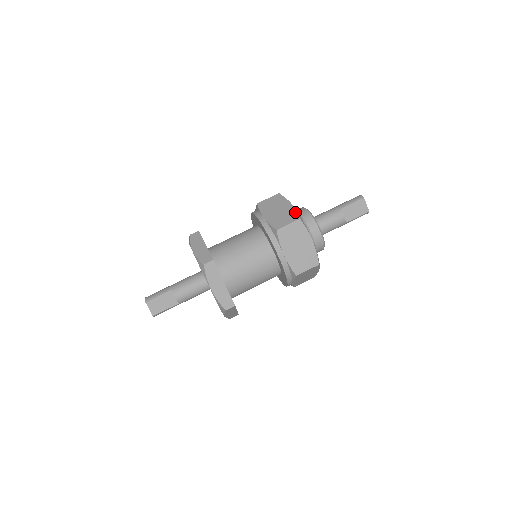
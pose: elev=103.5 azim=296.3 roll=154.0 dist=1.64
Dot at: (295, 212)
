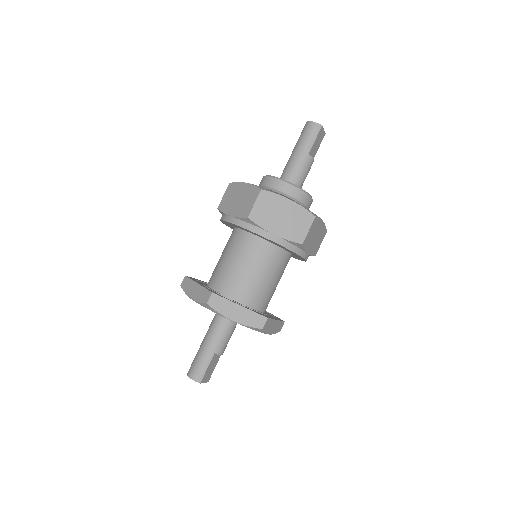
Dot at: (303, 210)
